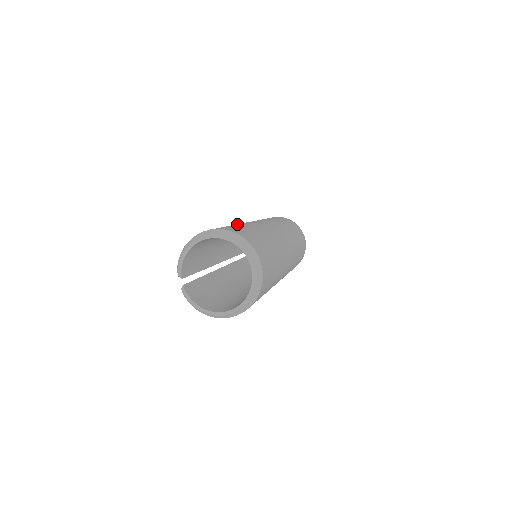
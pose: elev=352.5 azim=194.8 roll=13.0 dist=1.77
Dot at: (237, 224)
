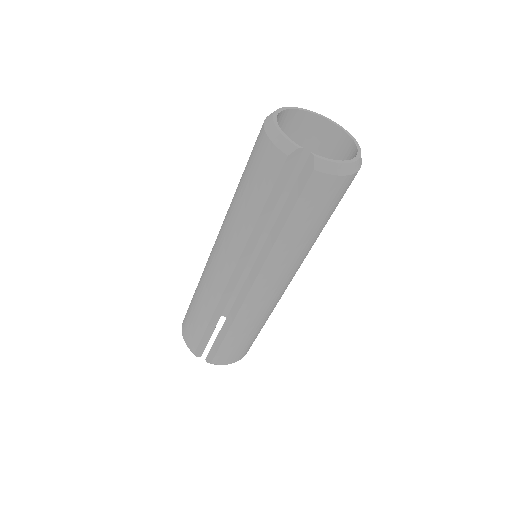
Dot at: occluded
